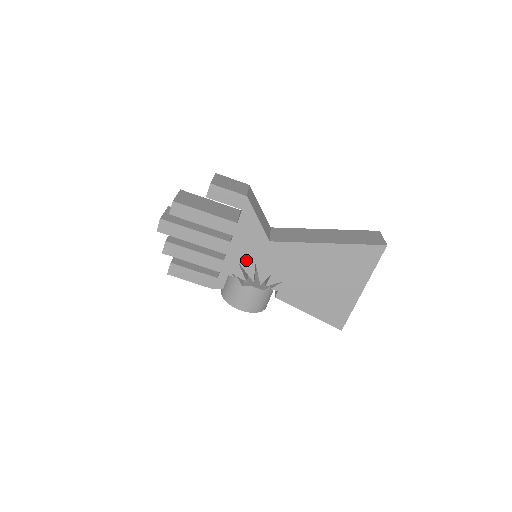
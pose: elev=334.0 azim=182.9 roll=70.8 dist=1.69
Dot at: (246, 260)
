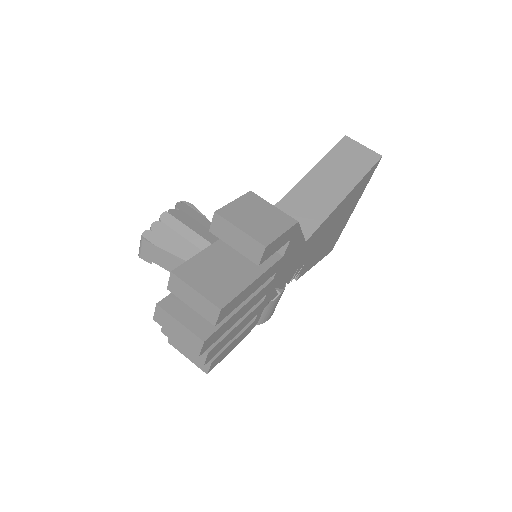
Dot at: (282, 279)
